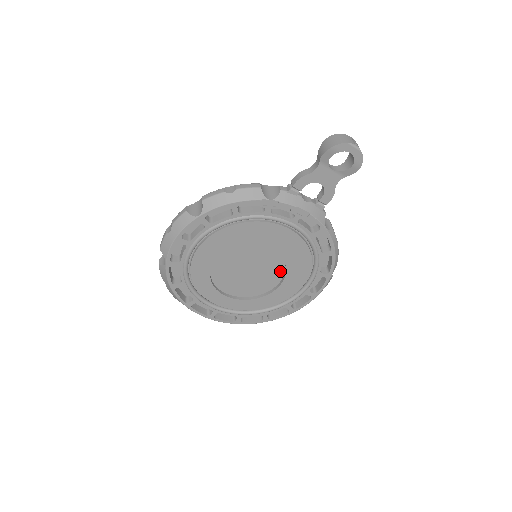
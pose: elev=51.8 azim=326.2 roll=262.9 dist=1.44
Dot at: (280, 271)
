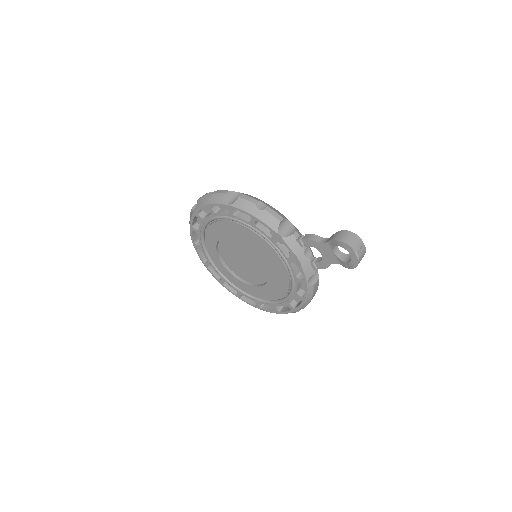
Dot at: (264, 278)
